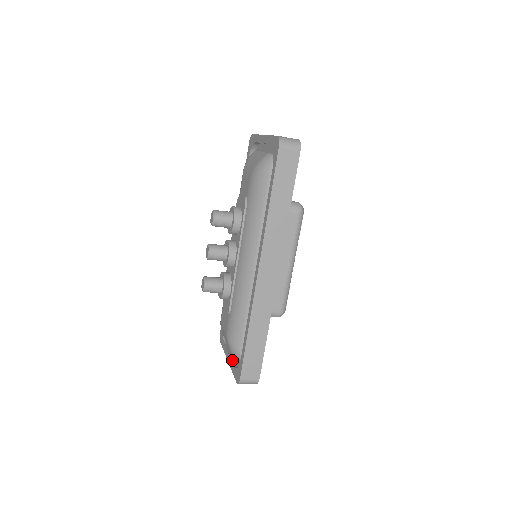
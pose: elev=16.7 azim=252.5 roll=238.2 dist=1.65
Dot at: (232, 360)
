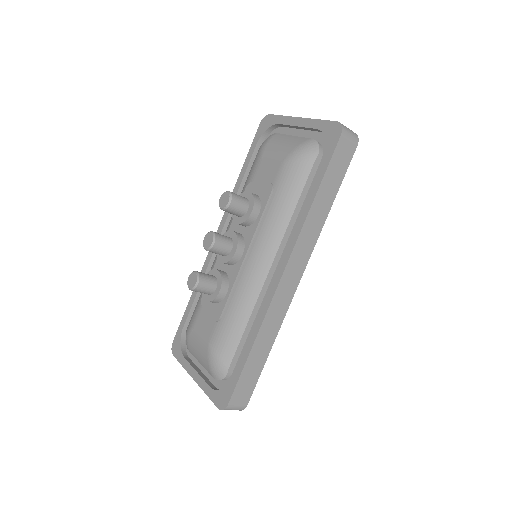
Dot at: (204, 379)
